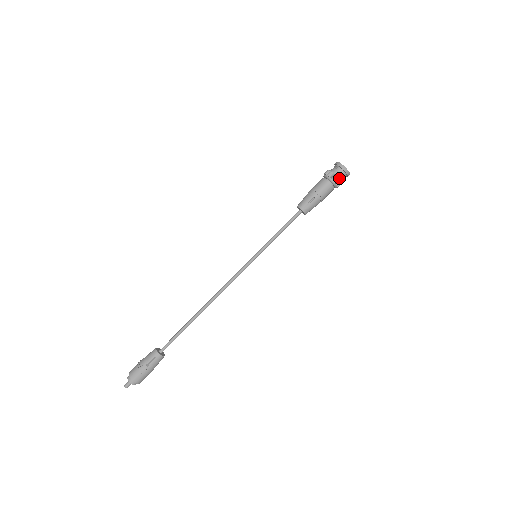
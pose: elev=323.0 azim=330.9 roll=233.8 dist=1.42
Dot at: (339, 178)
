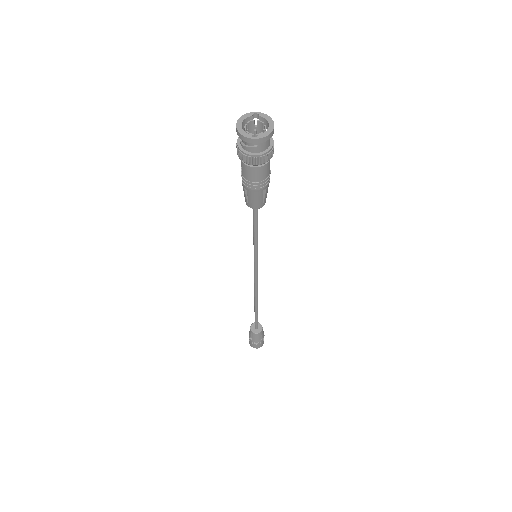
Dot at: (272, 147)
